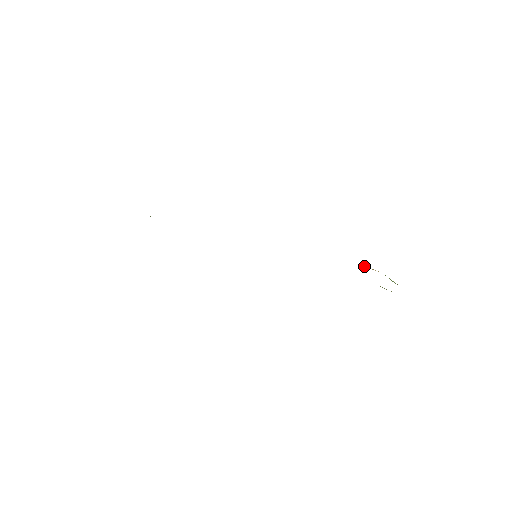
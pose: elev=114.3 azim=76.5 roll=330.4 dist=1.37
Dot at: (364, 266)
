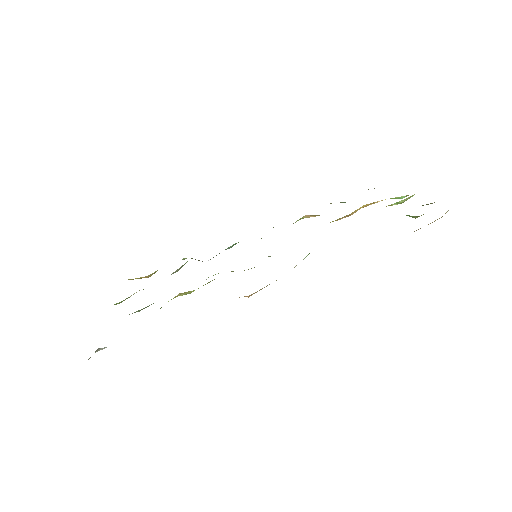
Dot at: (365, 206)
